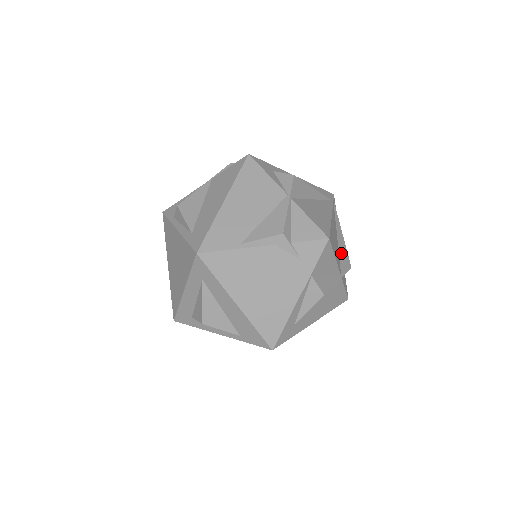
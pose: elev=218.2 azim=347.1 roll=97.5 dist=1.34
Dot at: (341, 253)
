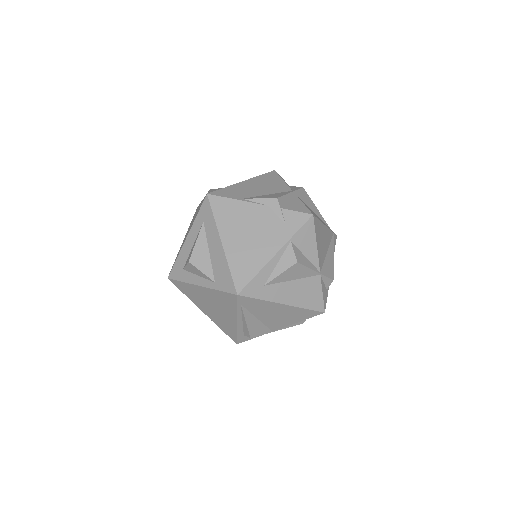
Dot at: (327, 262)
